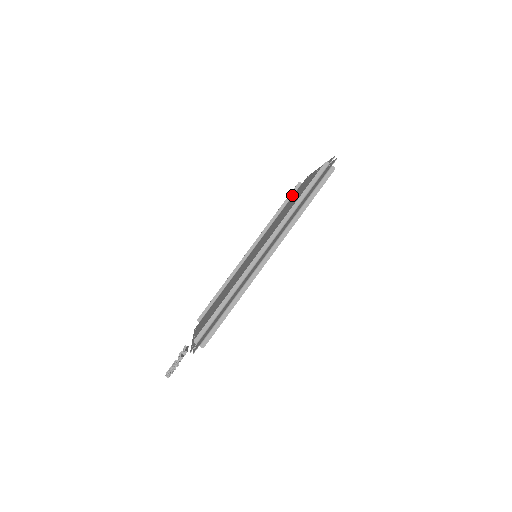
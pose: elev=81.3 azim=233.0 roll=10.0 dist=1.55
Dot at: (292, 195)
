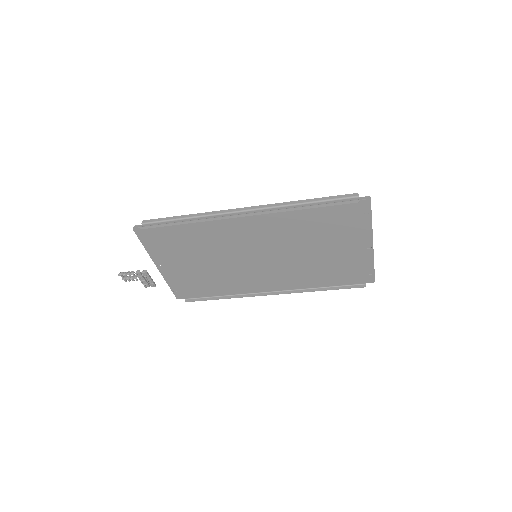
Dot at: occluded
